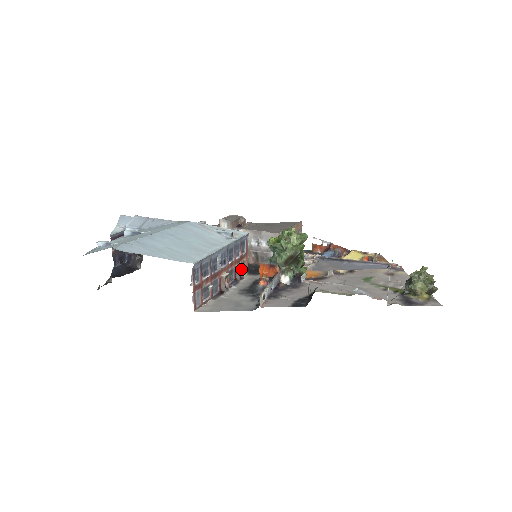
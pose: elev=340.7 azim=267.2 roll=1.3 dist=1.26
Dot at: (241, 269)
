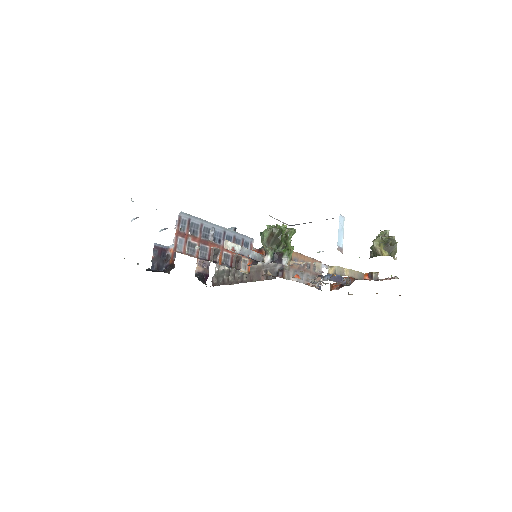
Dot at: (239, 262)
